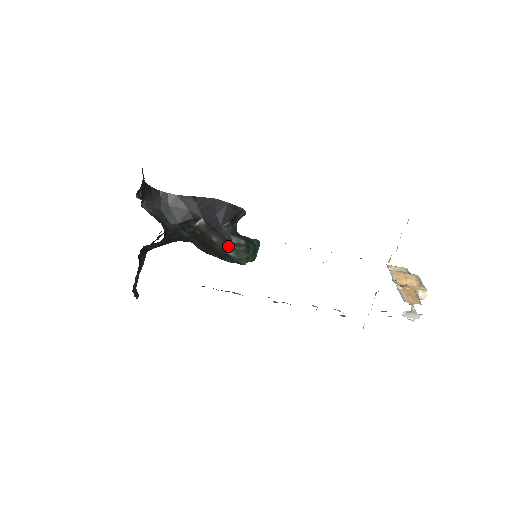
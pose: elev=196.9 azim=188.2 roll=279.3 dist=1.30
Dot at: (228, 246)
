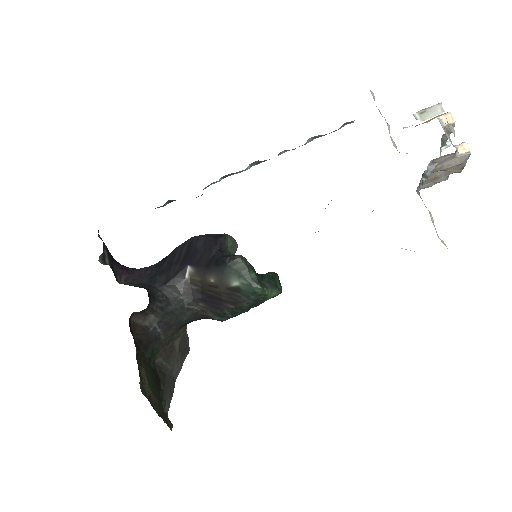
Dot at: (226, 273)
